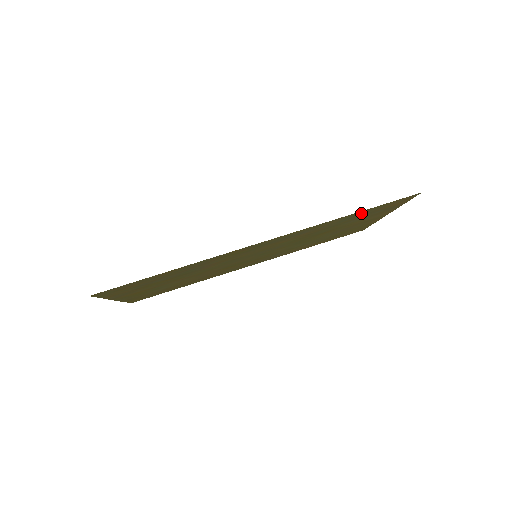
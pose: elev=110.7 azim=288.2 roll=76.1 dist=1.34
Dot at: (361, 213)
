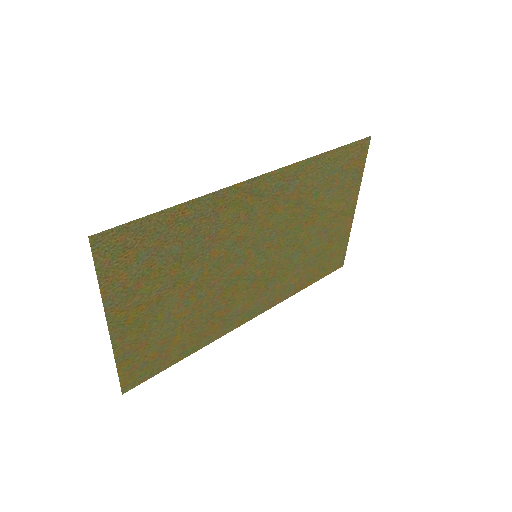
Dot at: (333, 162)
